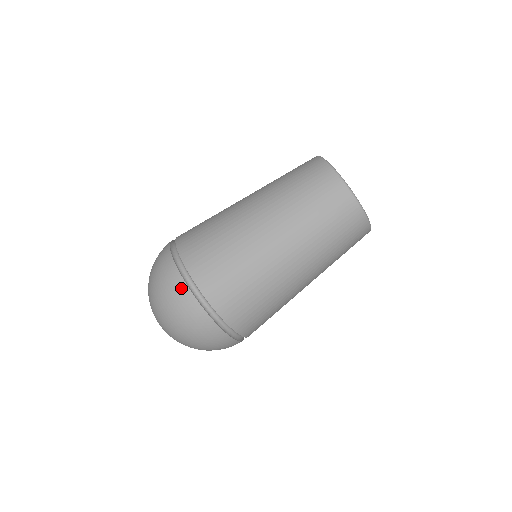
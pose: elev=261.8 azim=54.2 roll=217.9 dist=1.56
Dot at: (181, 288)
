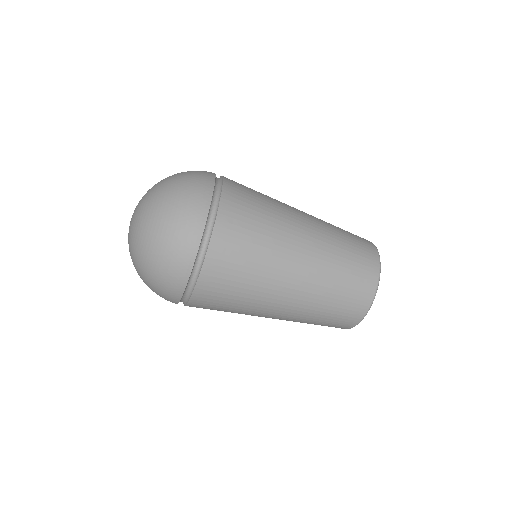
Dot at: (191, 247)
